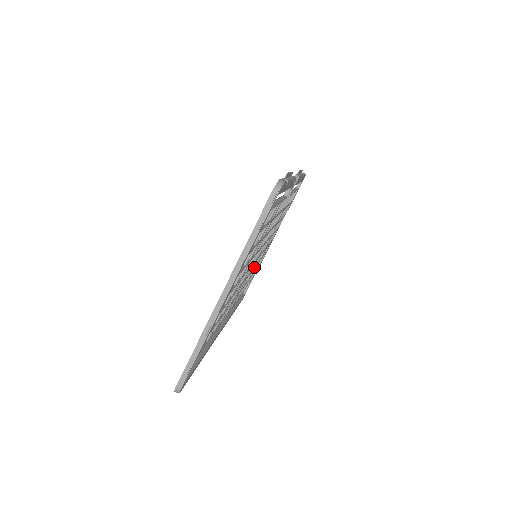
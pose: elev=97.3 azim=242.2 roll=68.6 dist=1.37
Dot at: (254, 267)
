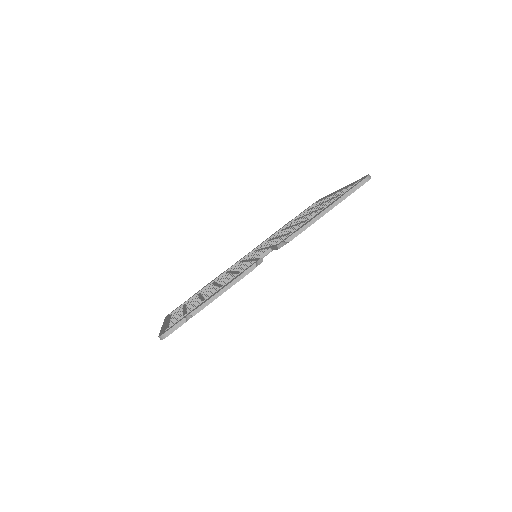
Dot at: occluded
